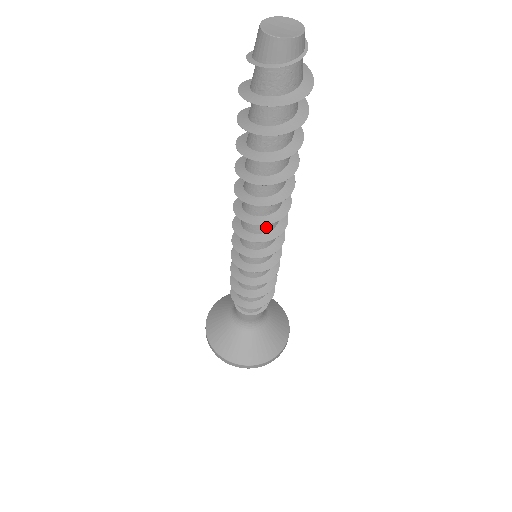
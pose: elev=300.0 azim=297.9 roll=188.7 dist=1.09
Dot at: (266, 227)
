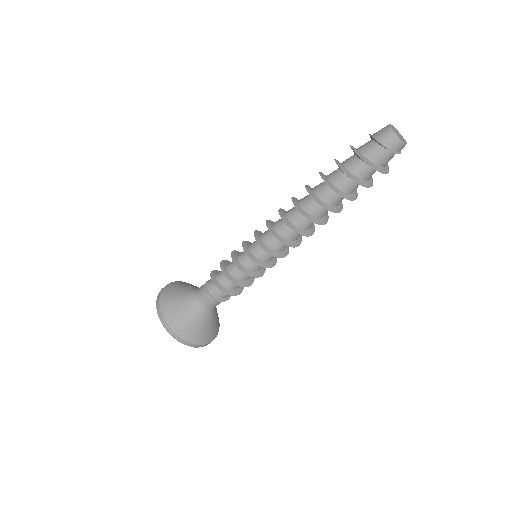
Dot at: (290, 236)
